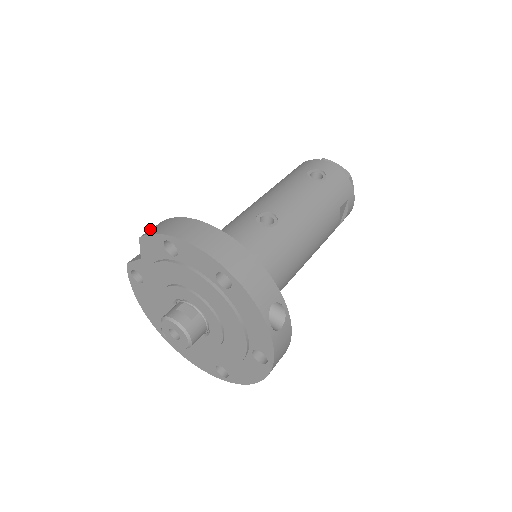
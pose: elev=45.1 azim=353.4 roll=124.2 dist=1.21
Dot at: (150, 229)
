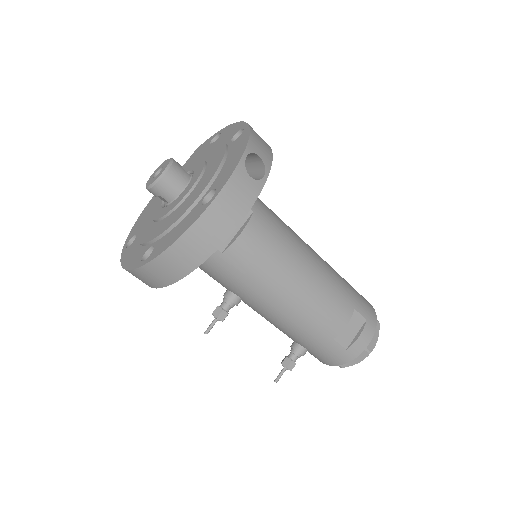
Dot at: occluded
